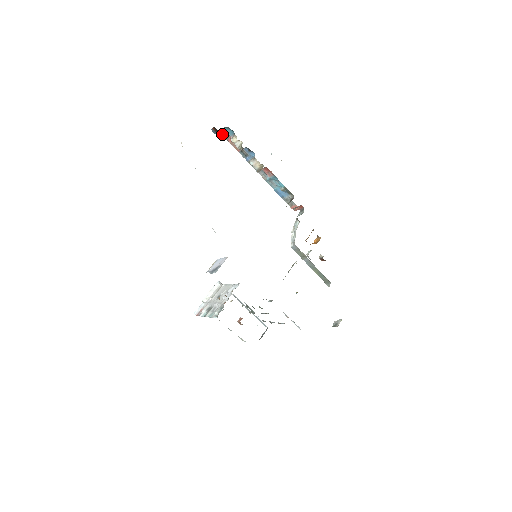
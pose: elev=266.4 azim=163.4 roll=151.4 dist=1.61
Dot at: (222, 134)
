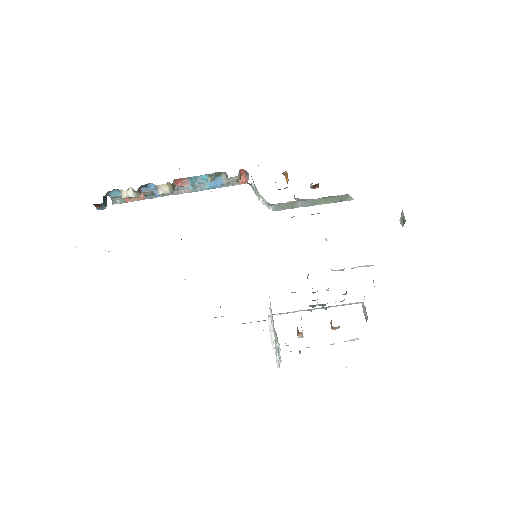
Dot at: (117, 203)
